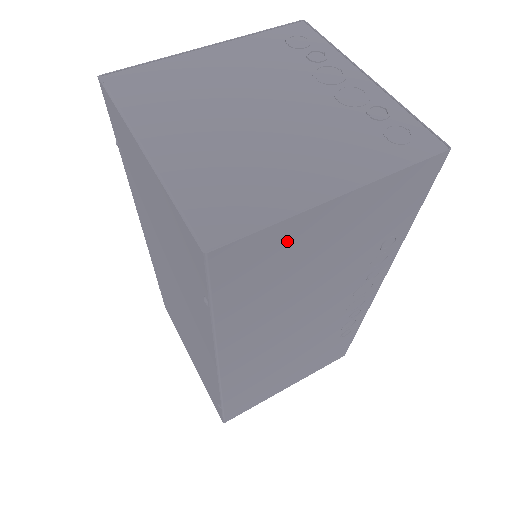
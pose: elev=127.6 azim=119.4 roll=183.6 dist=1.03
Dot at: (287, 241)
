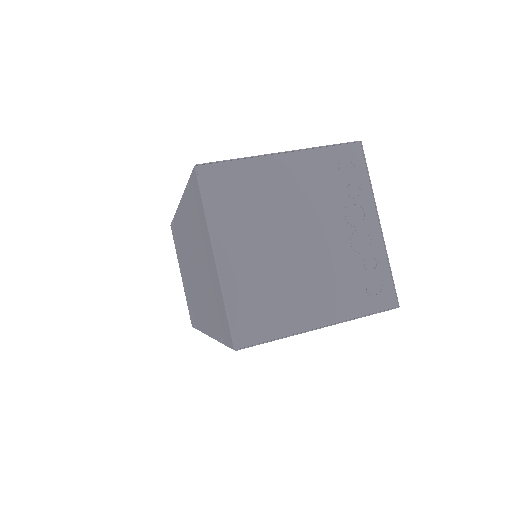
Dot at: occluded
